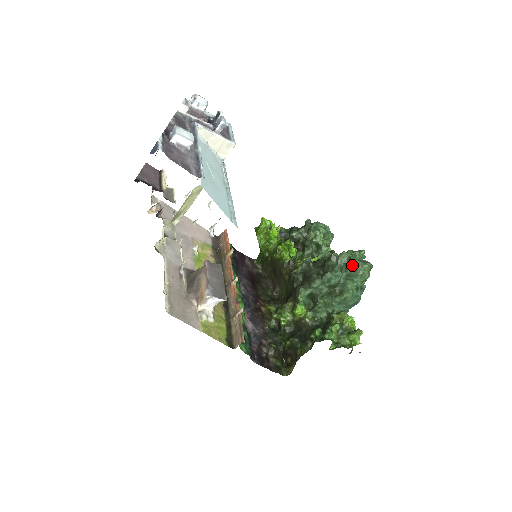
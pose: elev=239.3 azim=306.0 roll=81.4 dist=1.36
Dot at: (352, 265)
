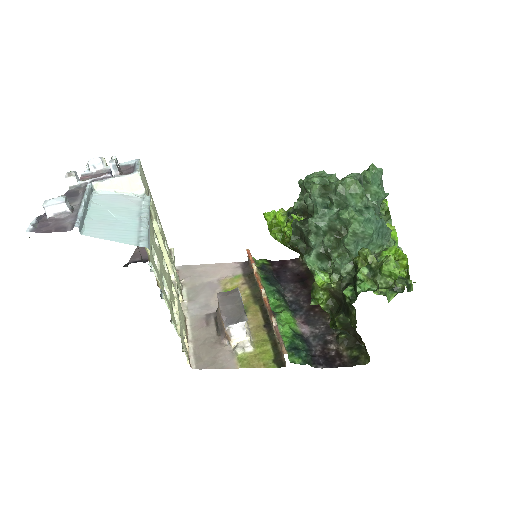
Dot at: (333, 192)
